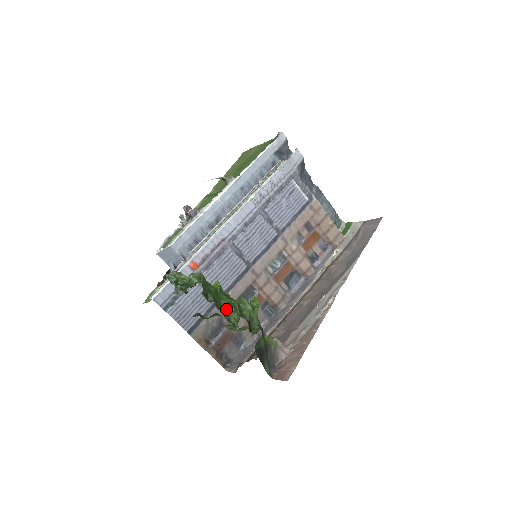
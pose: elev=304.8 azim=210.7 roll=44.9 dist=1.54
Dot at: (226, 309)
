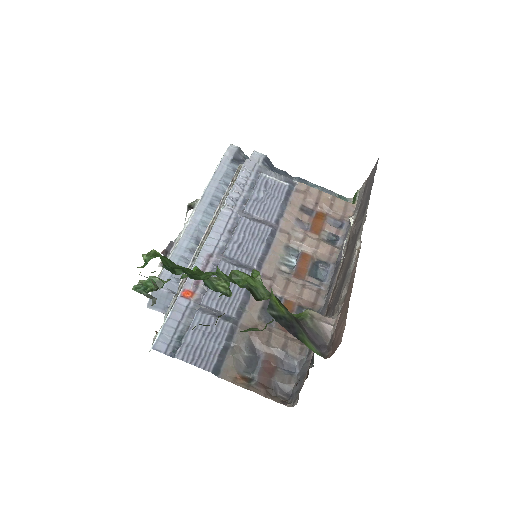
Dot at: (206, 279)
